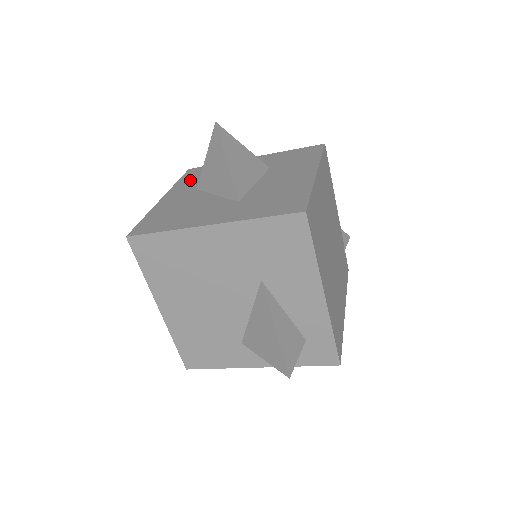
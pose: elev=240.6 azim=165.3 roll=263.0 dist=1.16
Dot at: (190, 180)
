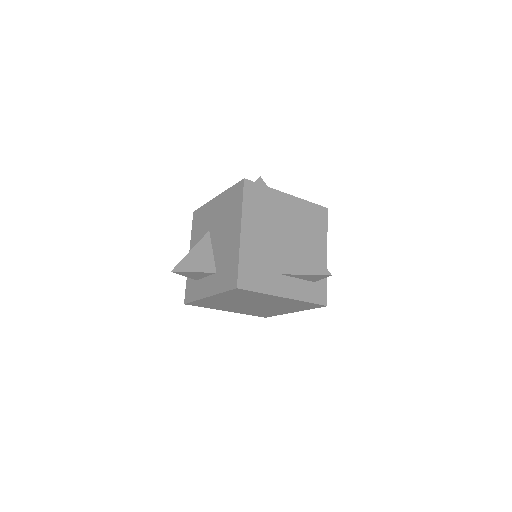
Dot at: occluded
